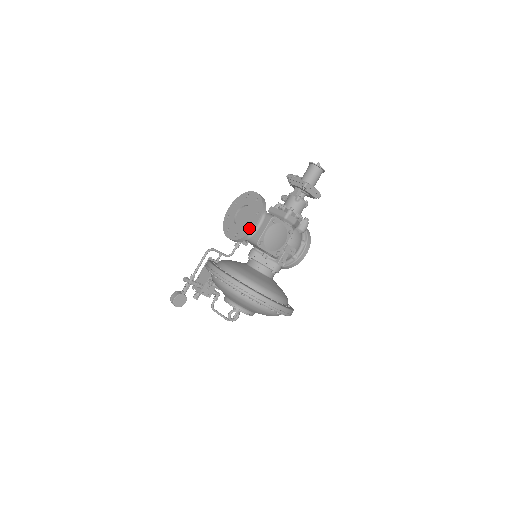
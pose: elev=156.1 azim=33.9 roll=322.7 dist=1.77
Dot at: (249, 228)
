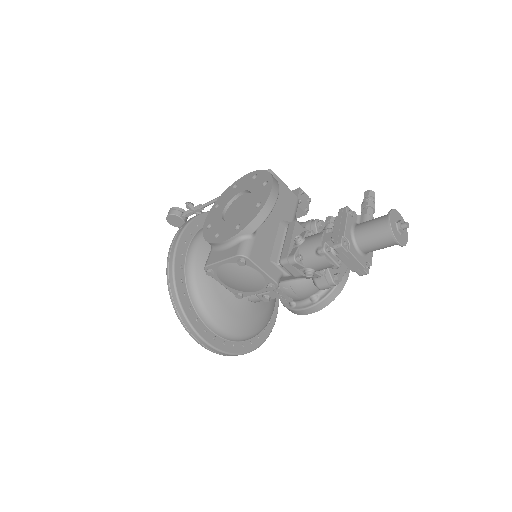
Dot at: (221, 234)
